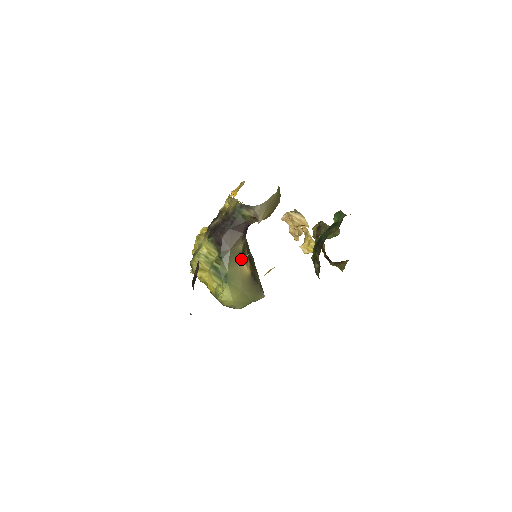
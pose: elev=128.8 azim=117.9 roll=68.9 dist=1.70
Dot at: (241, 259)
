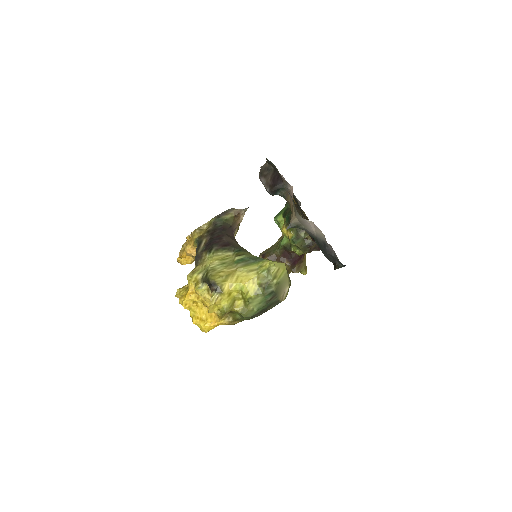
Dot at: occluded
